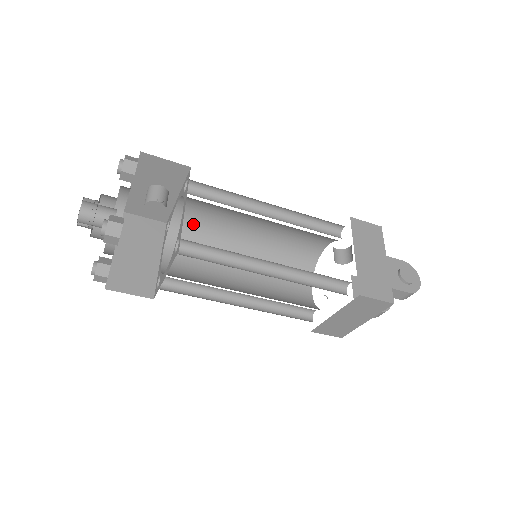
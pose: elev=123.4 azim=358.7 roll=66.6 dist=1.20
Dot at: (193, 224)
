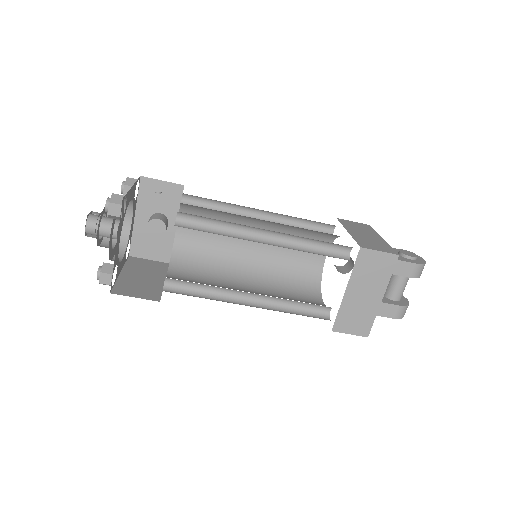
Dot at: (194, 249)
